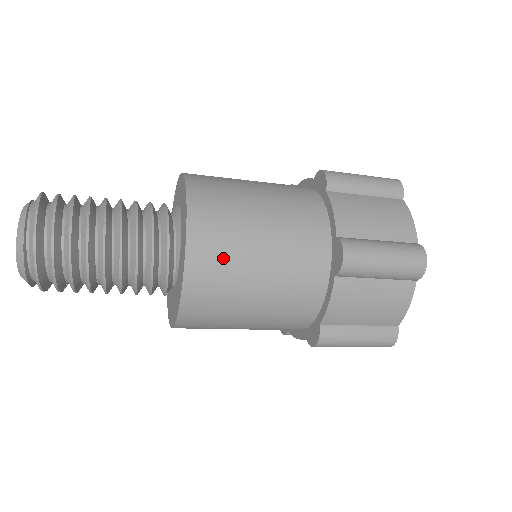
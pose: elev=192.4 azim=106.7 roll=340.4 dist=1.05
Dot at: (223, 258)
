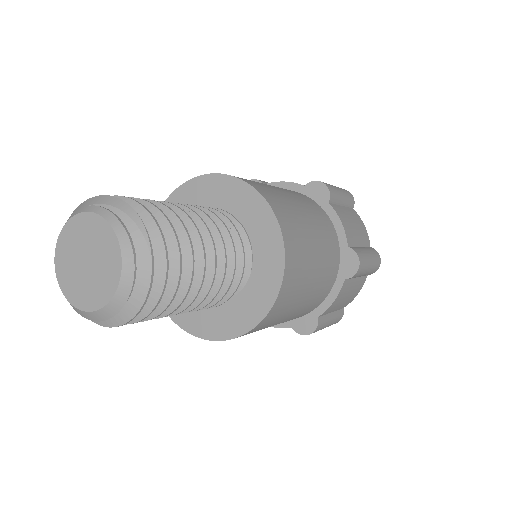
Dot at: occluded
